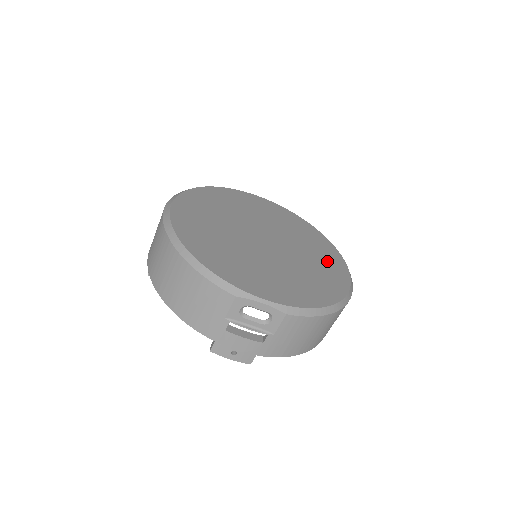
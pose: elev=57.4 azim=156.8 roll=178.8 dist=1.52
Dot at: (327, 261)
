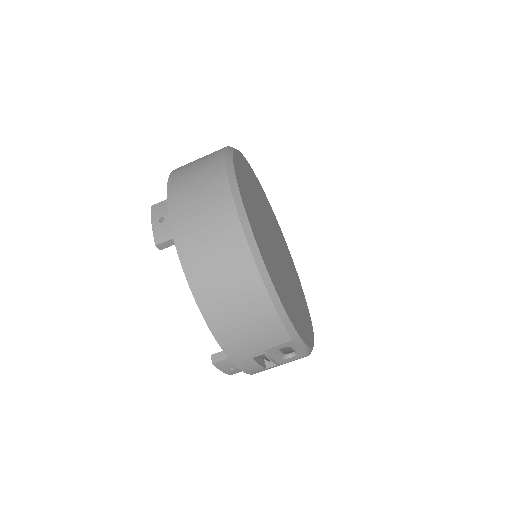
Dot at: (295, 275)
